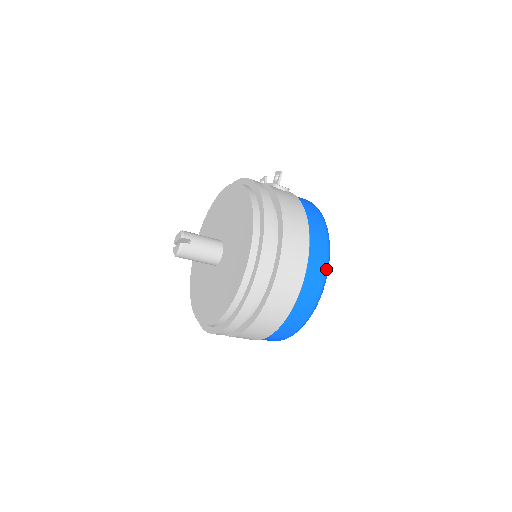
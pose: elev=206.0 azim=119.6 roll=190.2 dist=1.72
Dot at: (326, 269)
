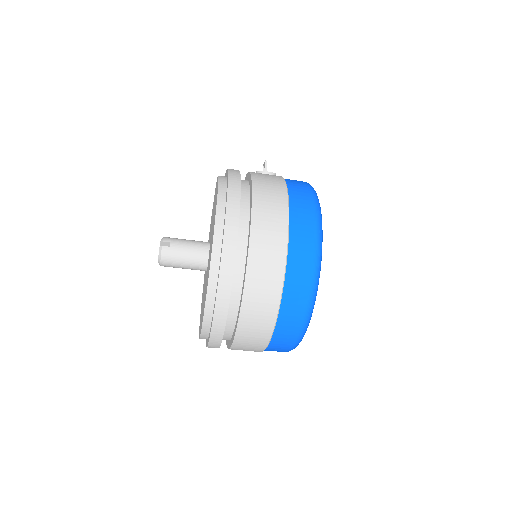
Dot at: (317, 235)
